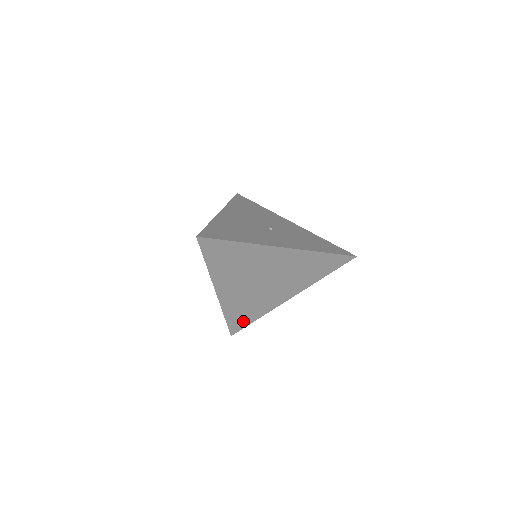
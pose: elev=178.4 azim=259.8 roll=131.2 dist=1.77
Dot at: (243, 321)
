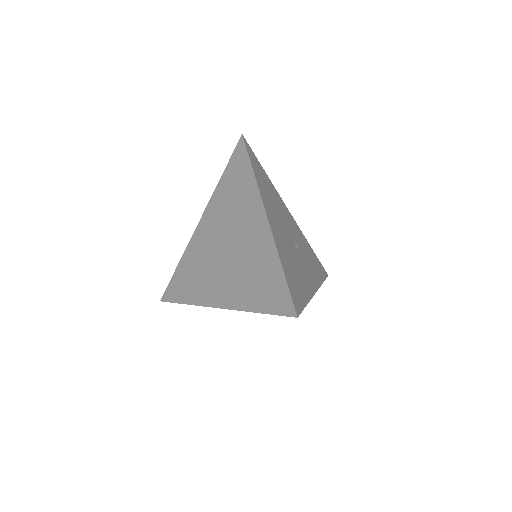
Dot at: occluded
